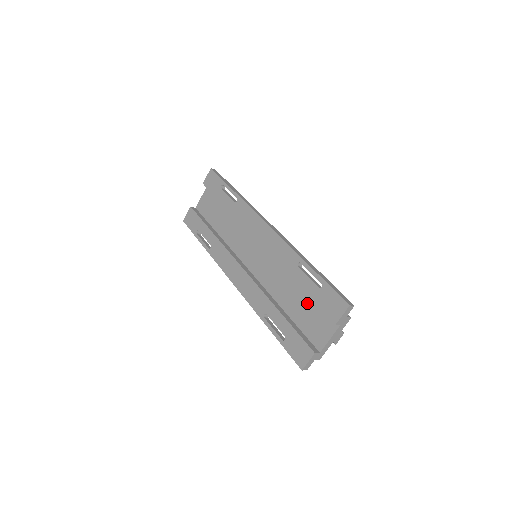
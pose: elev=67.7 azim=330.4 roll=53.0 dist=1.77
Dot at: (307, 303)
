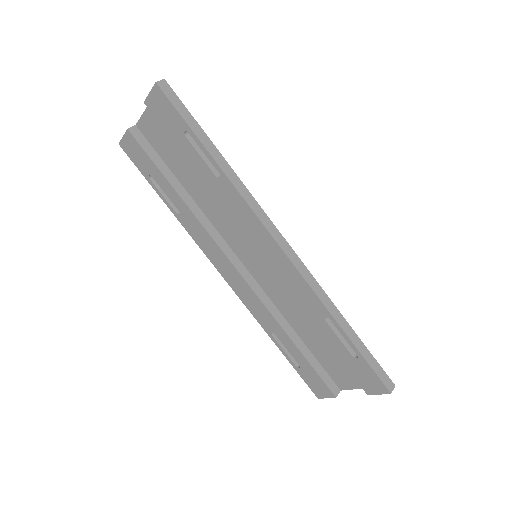
Dot at: (331, 348)
